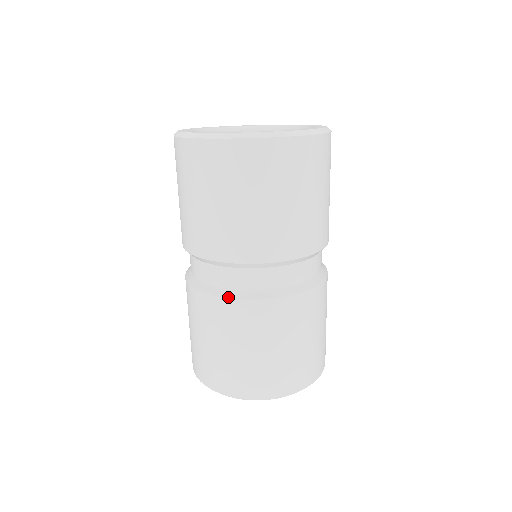
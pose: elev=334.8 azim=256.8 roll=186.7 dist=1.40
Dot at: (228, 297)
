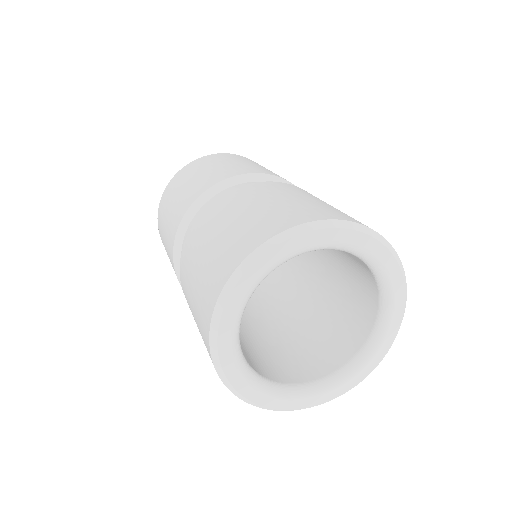
Dot at: occluded
